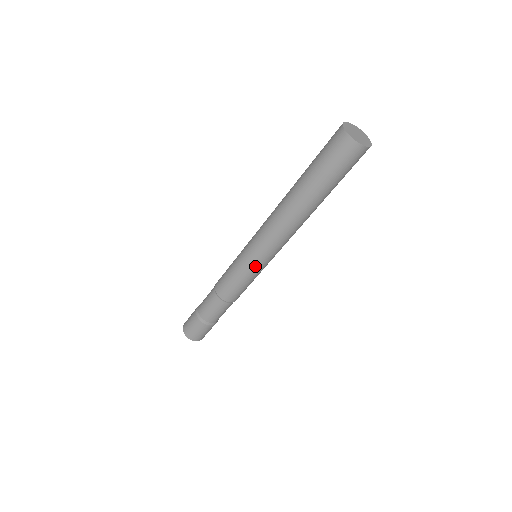
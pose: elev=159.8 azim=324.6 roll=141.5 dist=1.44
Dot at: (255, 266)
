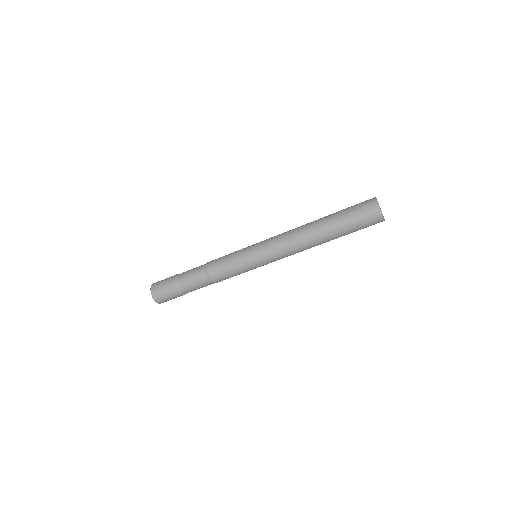
Dot at: (260, 266)
